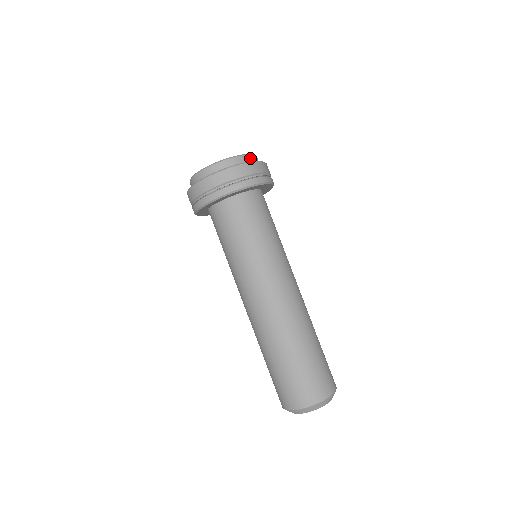
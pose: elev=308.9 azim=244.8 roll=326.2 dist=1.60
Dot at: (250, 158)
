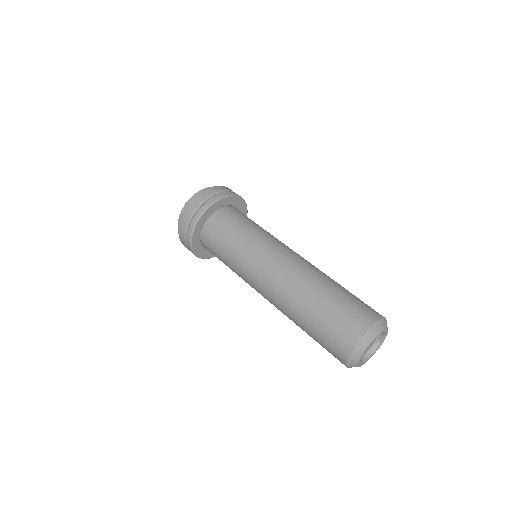
Dot at: occluded
